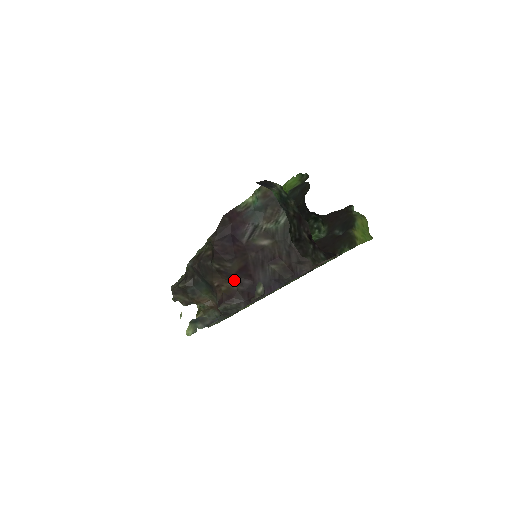
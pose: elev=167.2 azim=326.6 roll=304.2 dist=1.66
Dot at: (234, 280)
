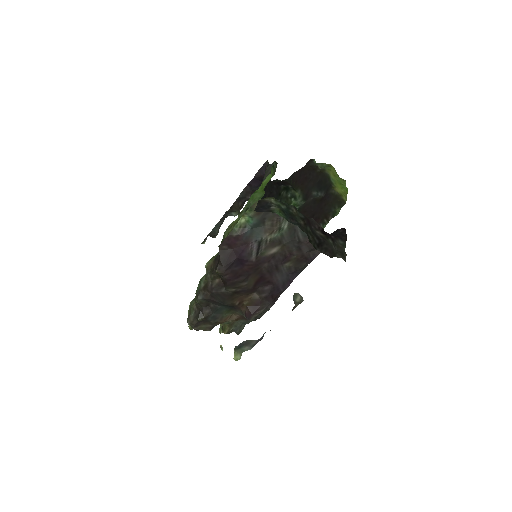
Dot at: (253, 292)
